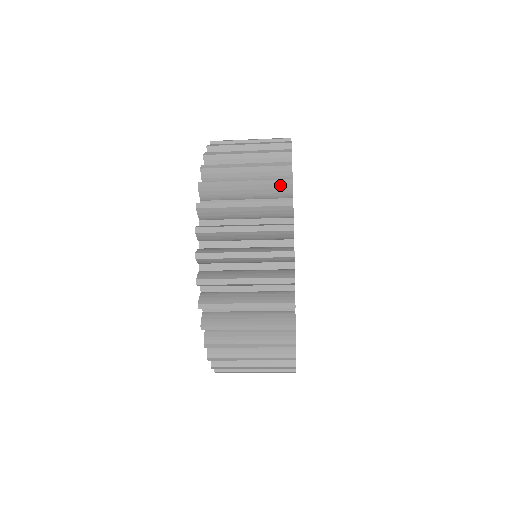
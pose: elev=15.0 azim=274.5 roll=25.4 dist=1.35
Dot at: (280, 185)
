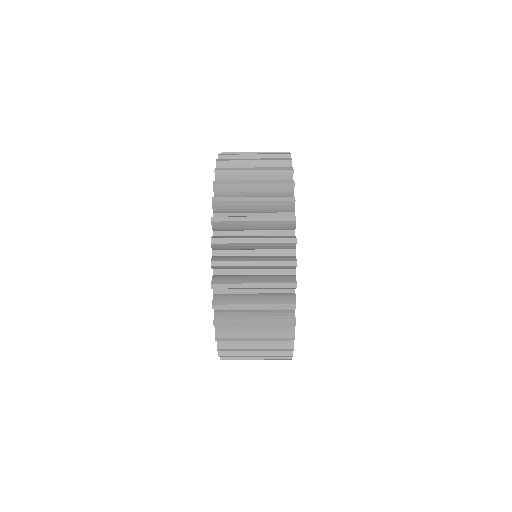
Dot at: (285, 308)
